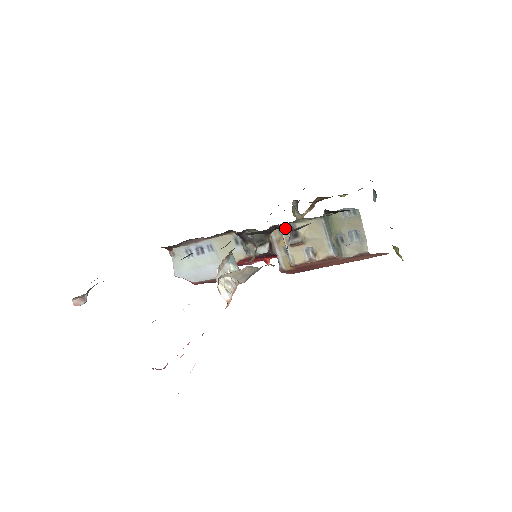
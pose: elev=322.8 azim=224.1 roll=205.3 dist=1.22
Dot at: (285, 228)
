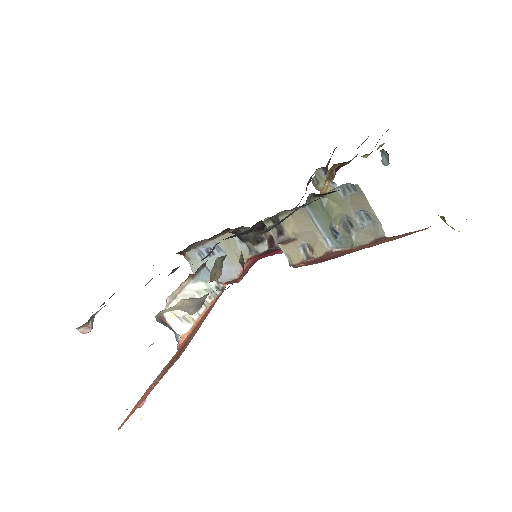
Dot at: (269, 224)
